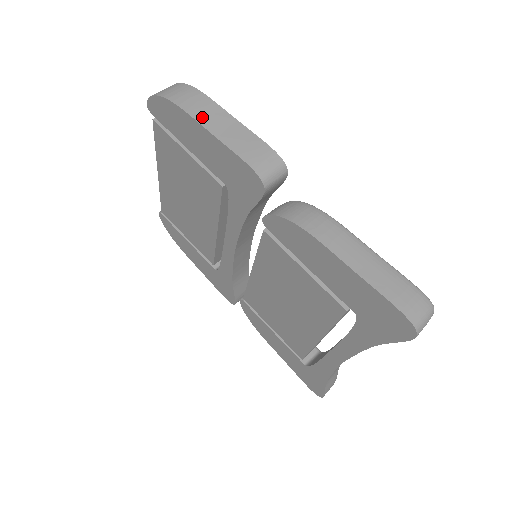
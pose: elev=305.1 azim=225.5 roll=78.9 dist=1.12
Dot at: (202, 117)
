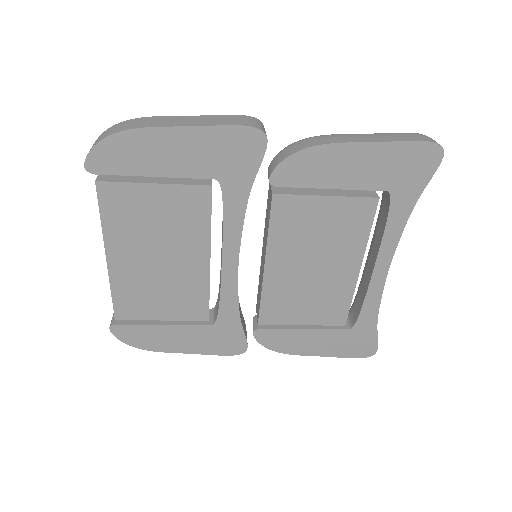
Dot at: (167, 124)
